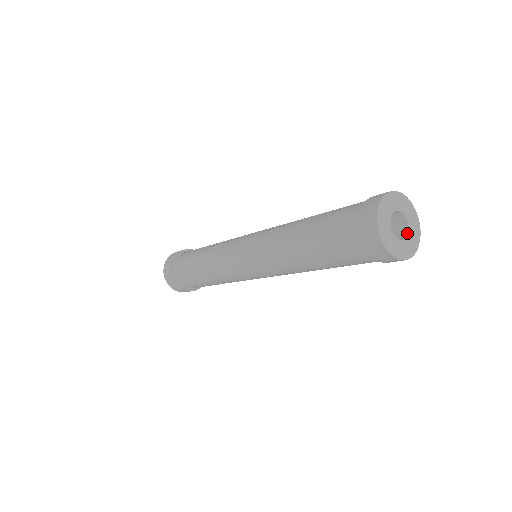
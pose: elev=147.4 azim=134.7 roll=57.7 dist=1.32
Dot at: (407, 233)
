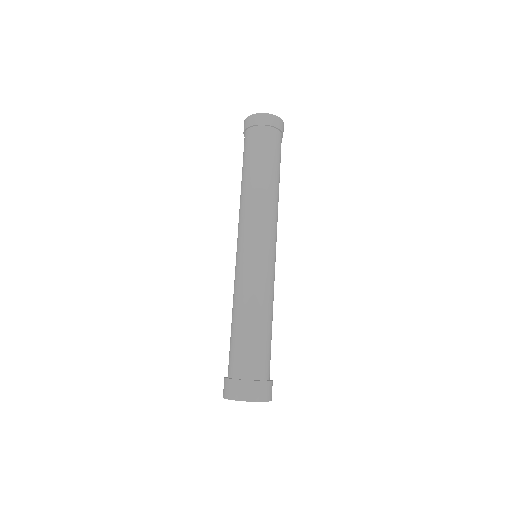
Dot at: occluded
